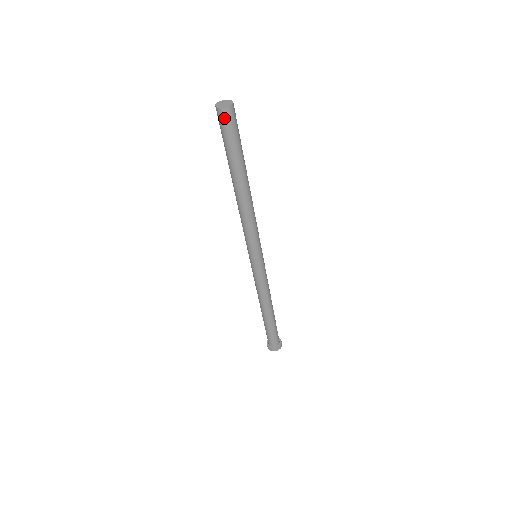
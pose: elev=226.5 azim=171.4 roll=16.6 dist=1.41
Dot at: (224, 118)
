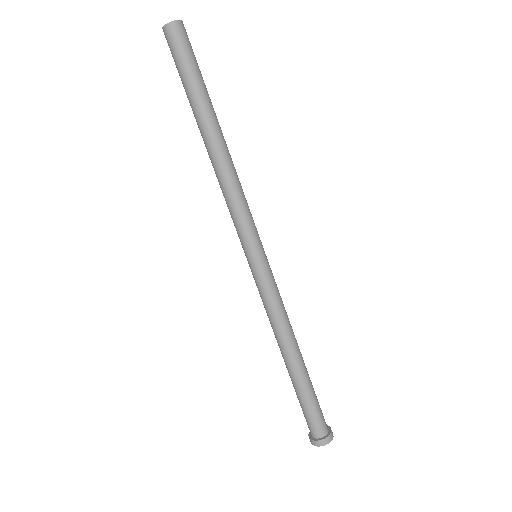
Dot at: (170, 38)
